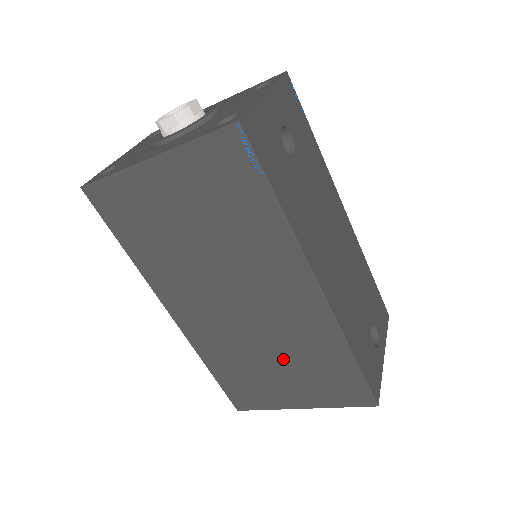
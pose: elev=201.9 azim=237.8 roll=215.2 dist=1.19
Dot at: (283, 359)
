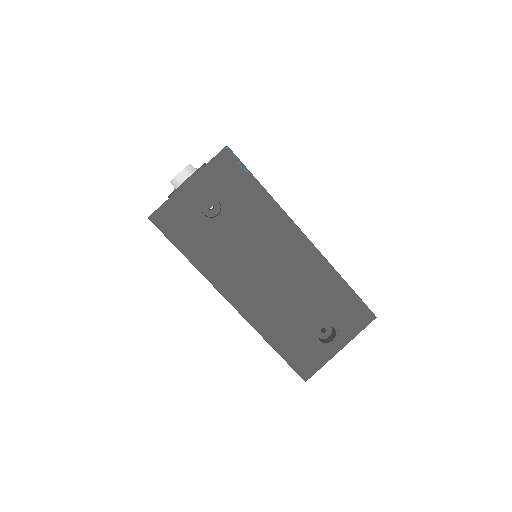
Dot at: occluded
